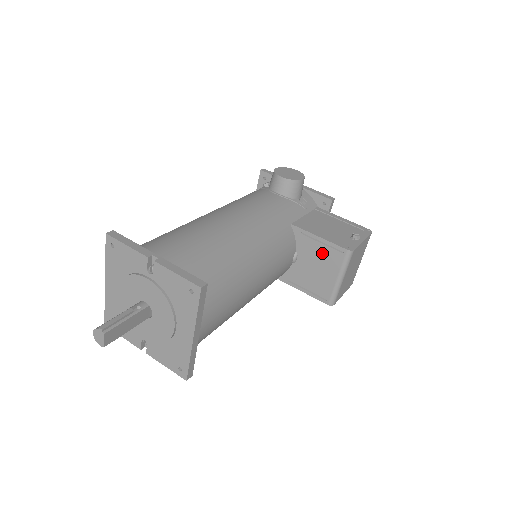
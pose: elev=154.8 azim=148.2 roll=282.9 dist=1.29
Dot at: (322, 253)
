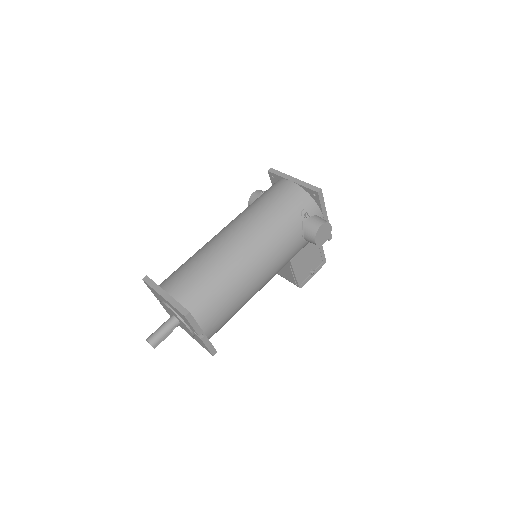
Dot at: (289, 274)
